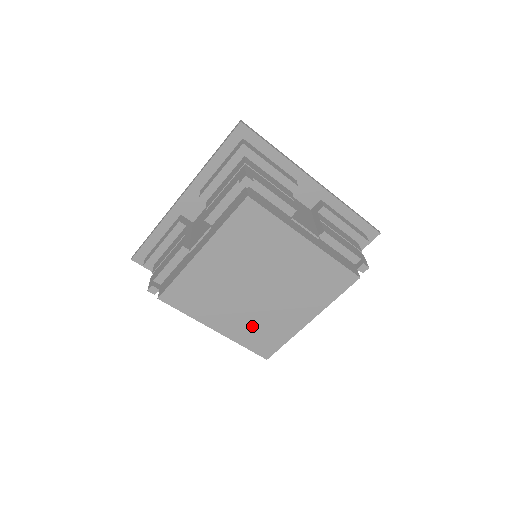
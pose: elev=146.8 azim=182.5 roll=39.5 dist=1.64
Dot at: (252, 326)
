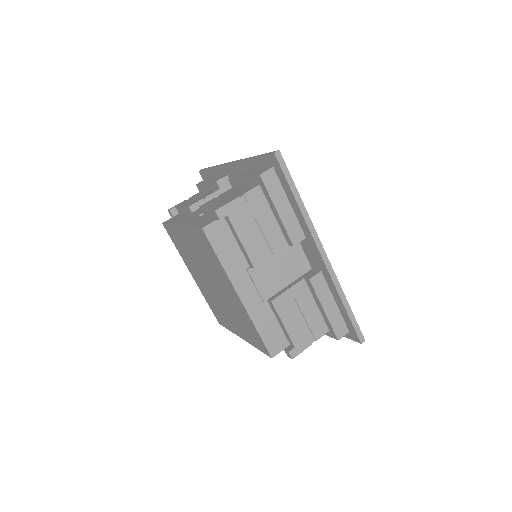
Dot at: (210, 298)
